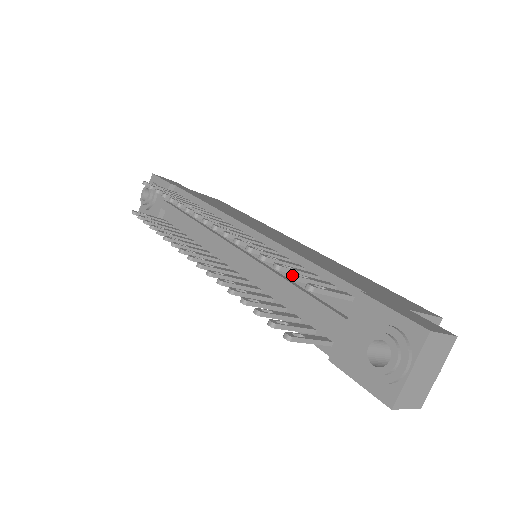
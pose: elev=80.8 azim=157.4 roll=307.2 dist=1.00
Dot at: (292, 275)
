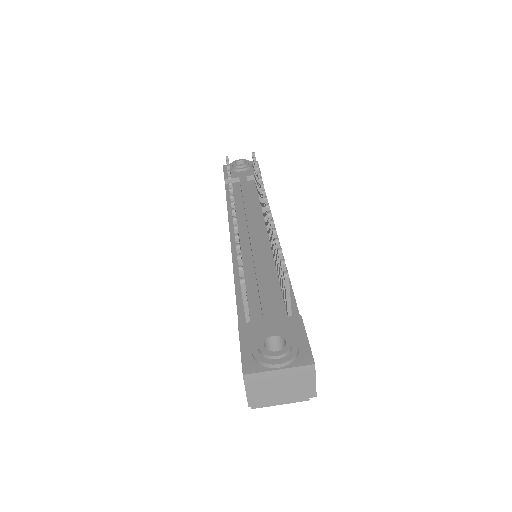
Dot at: (284, 260)
